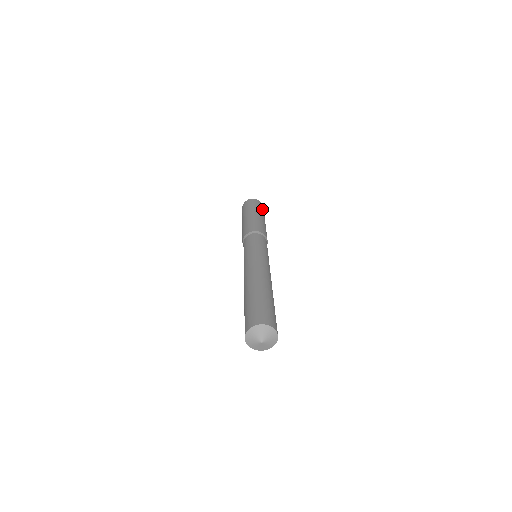
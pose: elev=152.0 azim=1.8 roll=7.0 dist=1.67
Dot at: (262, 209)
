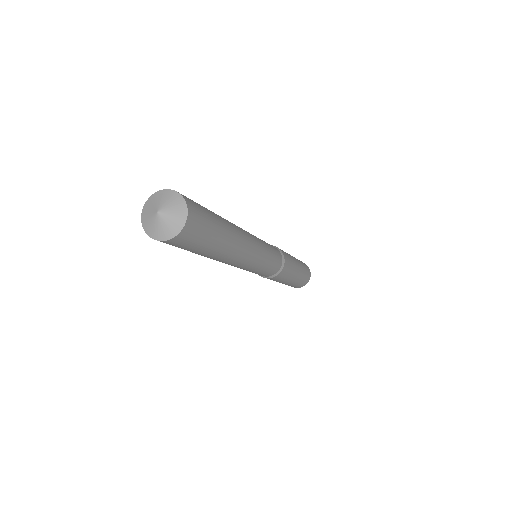
Dot at: (306, 273)
